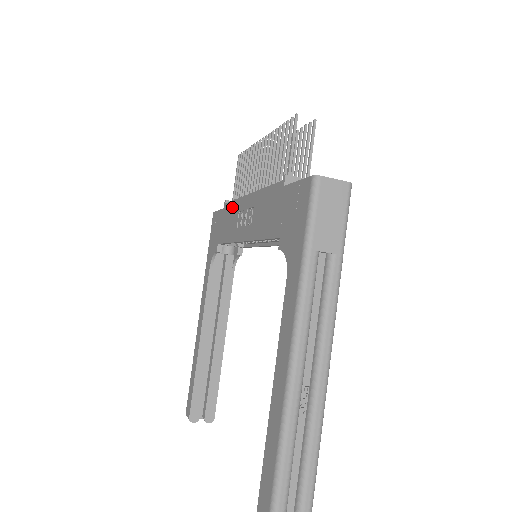
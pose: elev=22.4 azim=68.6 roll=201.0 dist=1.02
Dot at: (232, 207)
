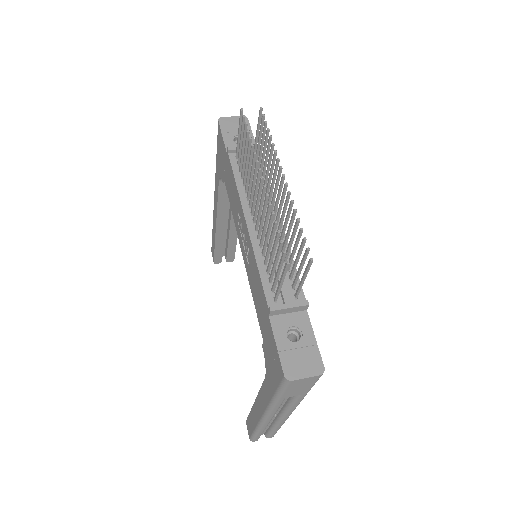
Dot at: (233, 184)
